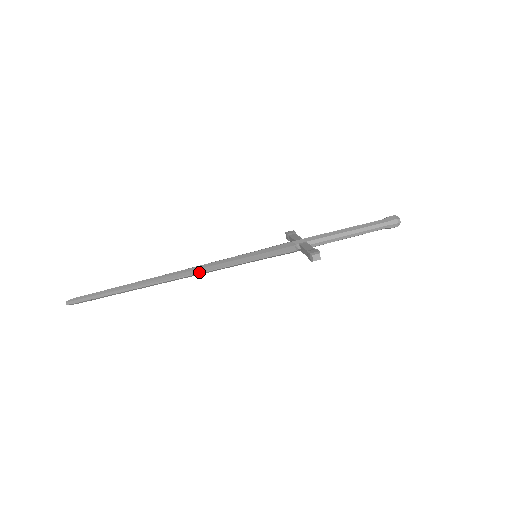
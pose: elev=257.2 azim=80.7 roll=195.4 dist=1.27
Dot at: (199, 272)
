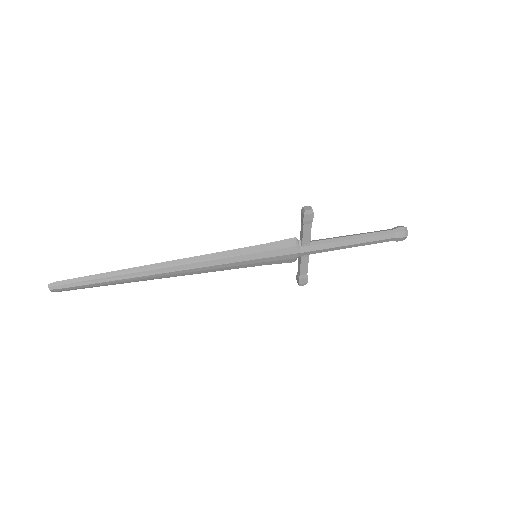
Dot at: (193, 257)
